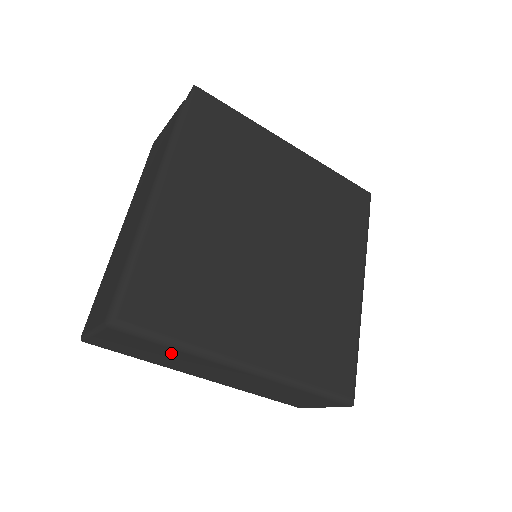
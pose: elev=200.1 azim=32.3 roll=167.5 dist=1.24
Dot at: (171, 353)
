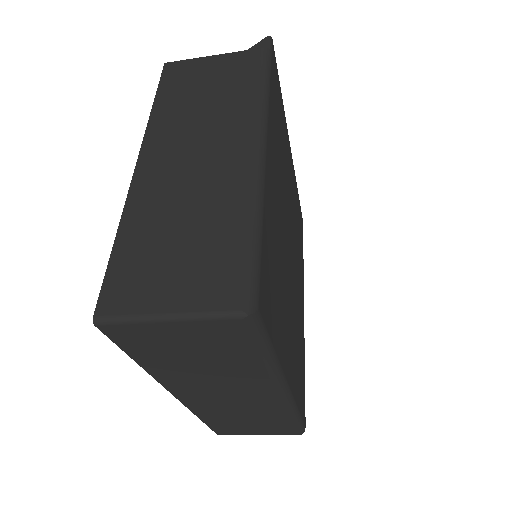
Dot at: (237, 364)
